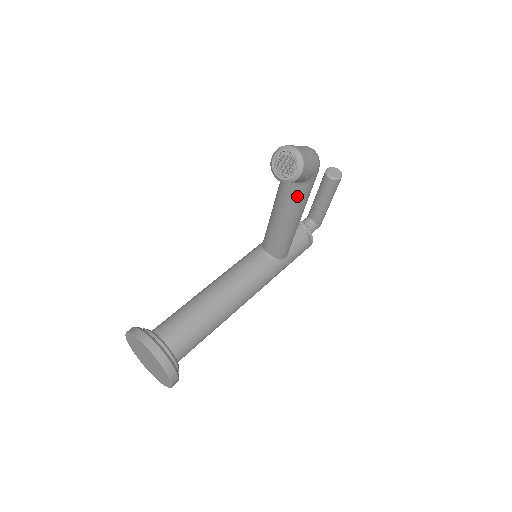
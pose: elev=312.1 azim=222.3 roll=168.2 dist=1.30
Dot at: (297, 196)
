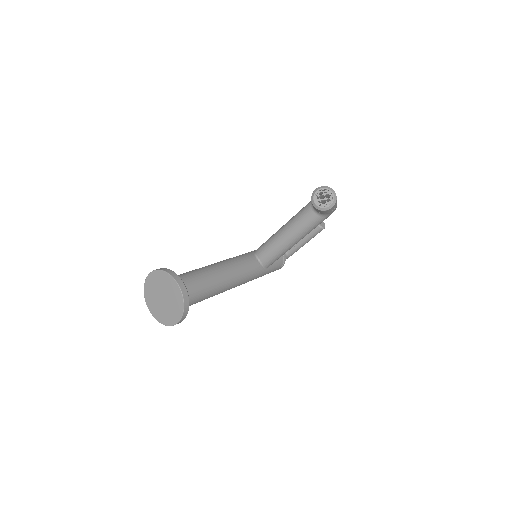
Dot at: (311, 223)
